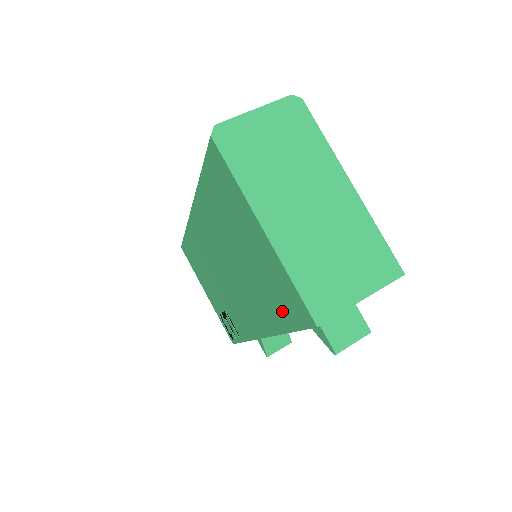
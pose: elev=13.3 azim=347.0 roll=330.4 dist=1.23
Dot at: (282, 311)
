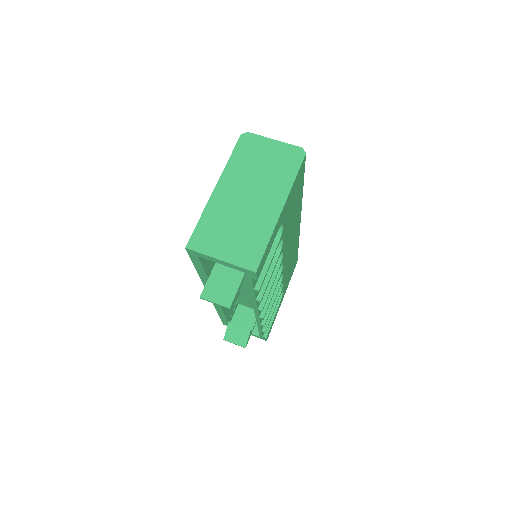
Dot at: occluded
